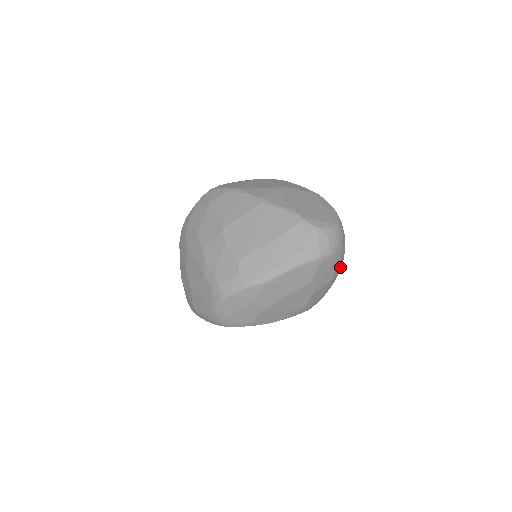
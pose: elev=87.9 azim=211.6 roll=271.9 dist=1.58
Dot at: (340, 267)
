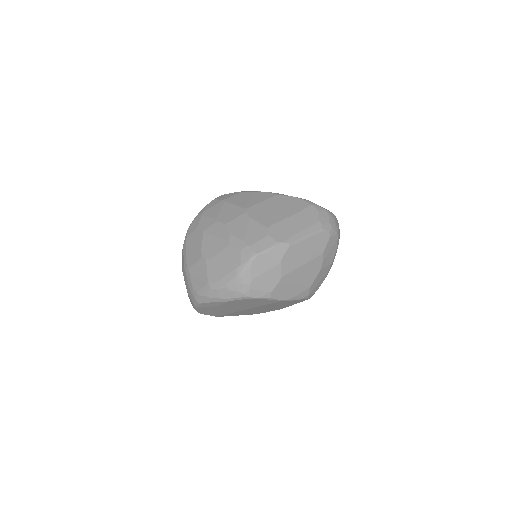
Dot at: occluded
